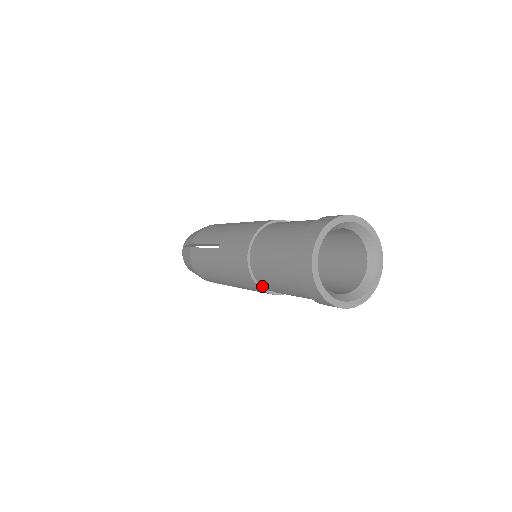
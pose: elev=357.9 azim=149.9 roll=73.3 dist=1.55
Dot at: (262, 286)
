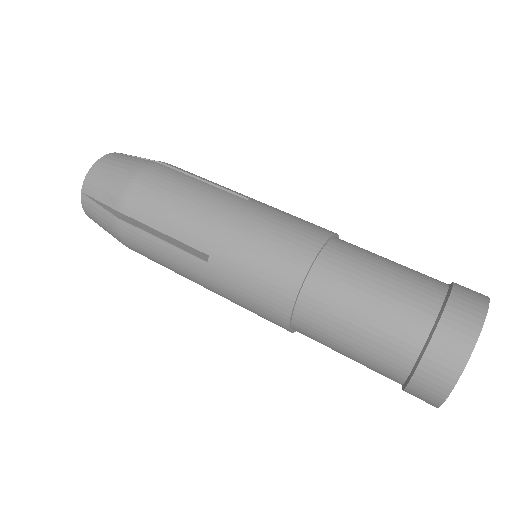
Dot at: occluded
